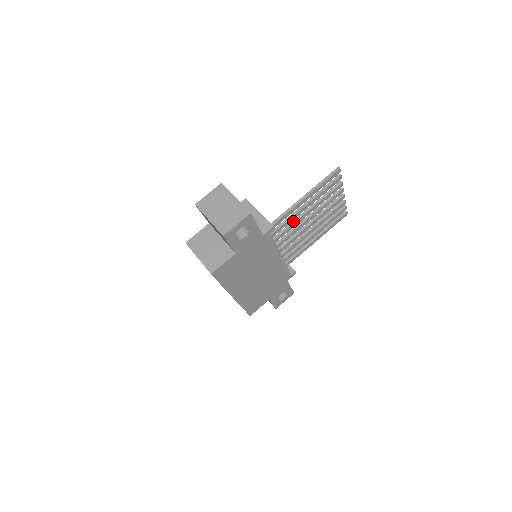
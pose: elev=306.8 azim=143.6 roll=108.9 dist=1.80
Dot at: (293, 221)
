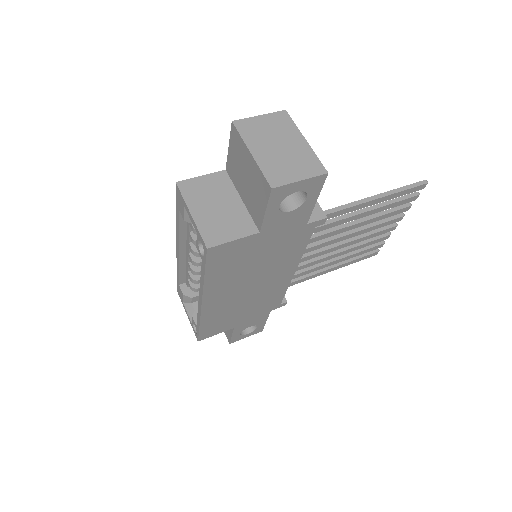
Dot at: (334, 227)
